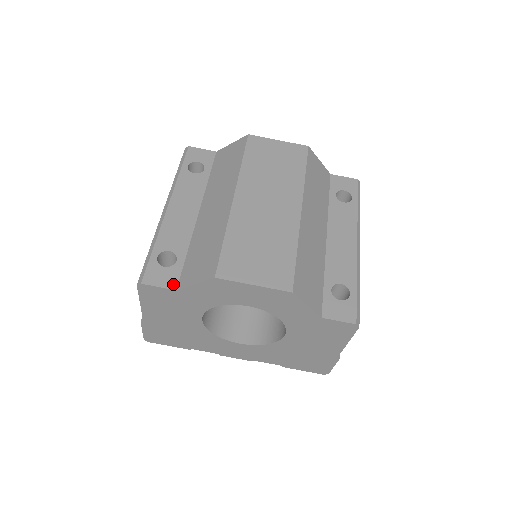
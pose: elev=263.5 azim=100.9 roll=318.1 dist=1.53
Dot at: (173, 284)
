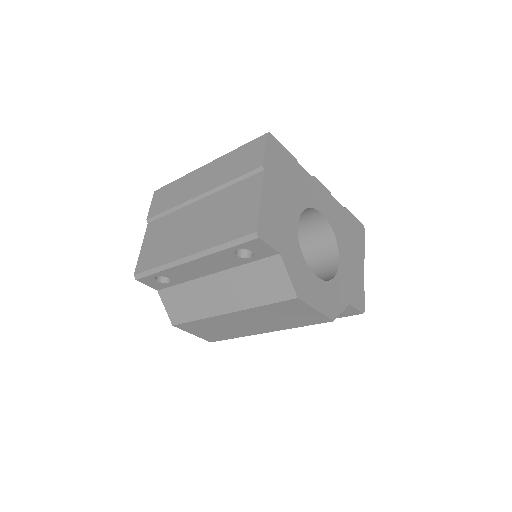
Dot at: (157, 288)
